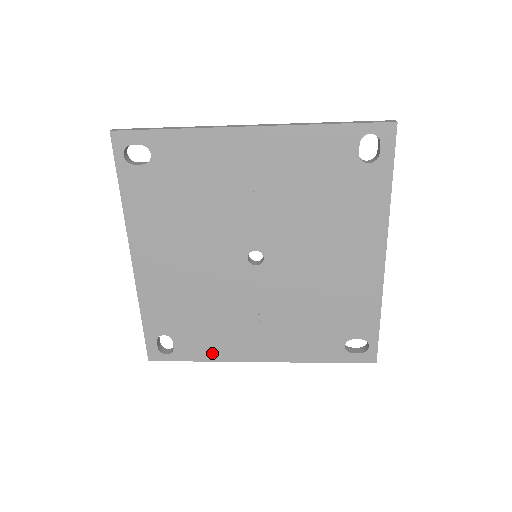
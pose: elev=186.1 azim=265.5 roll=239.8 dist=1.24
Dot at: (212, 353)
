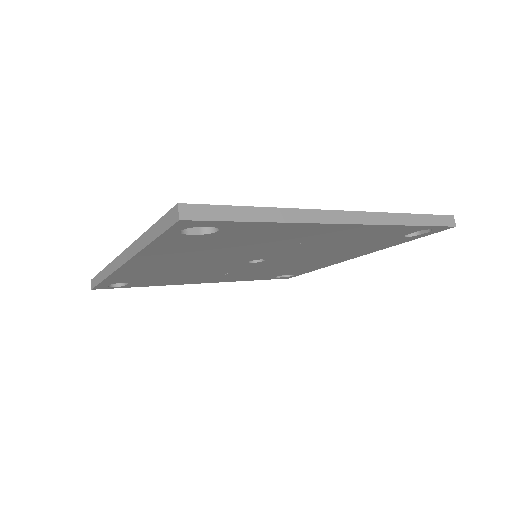
Dot at: (163, 284)
